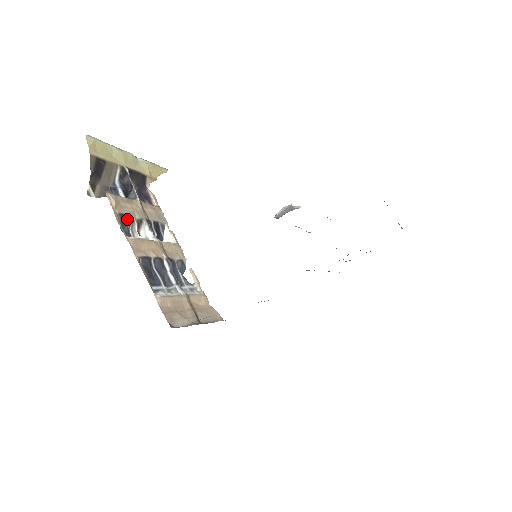
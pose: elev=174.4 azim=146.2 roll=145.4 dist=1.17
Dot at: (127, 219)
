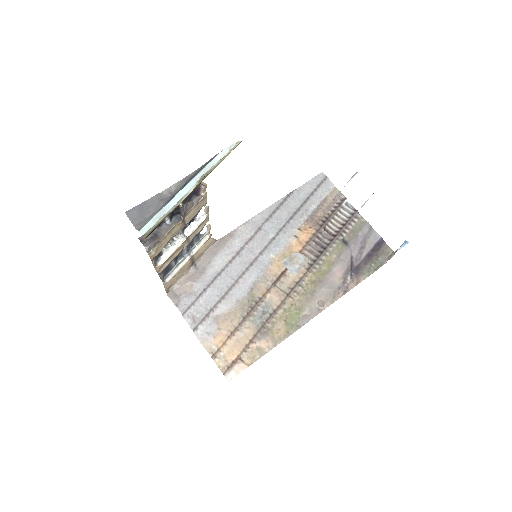
Dot at: occluded
